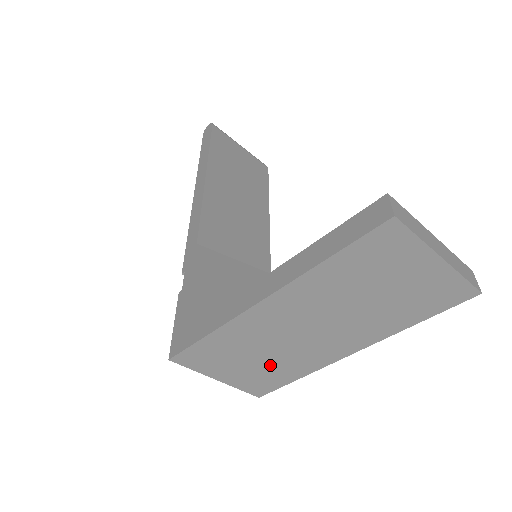
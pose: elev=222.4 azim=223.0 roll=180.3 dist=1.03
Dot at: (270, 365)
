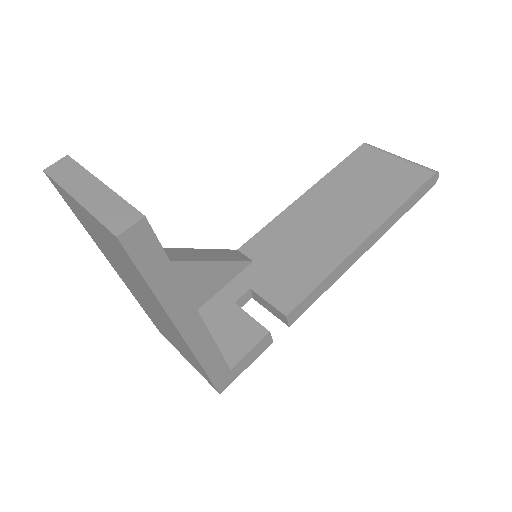
Dot at: (180, 345)
